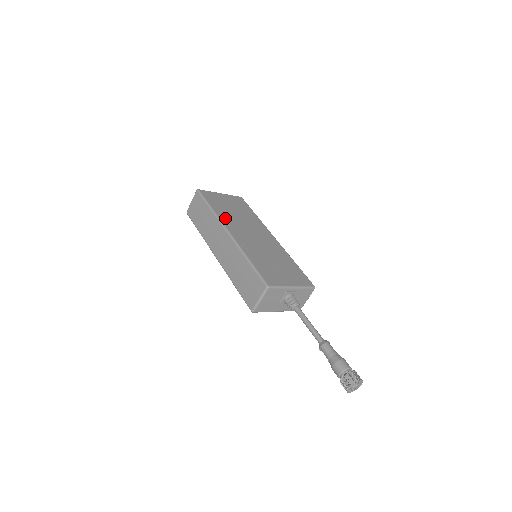
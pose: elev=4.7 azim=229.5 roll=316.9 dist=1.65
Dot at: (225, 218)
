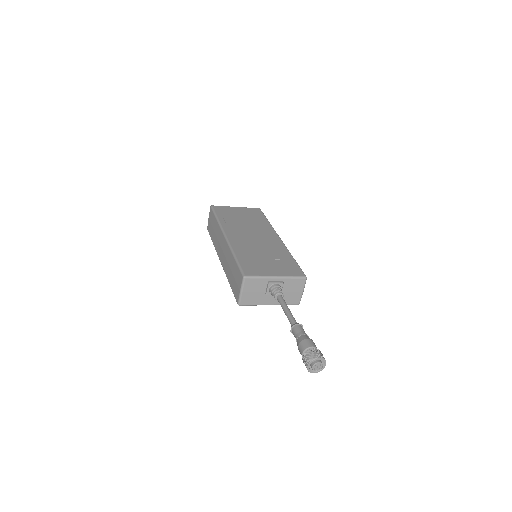
Dot at: (228, 225)
